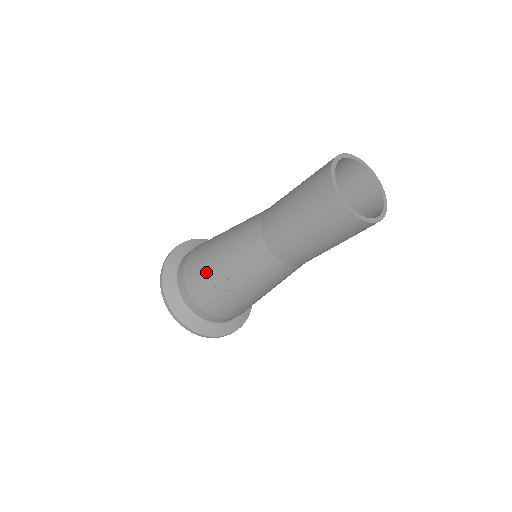
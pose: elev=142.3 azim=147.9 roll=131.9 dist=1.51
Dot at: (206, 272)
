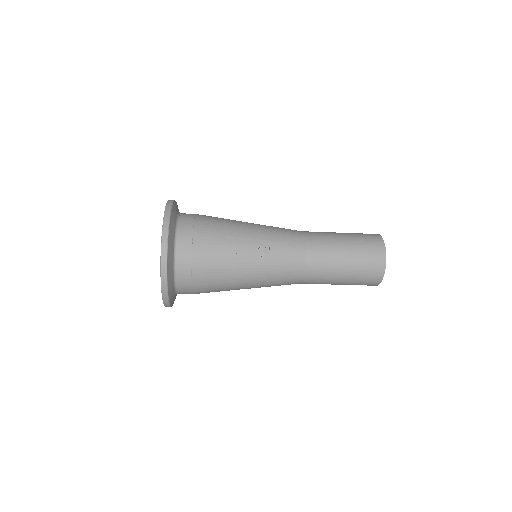
Dot at: (228, 232)
